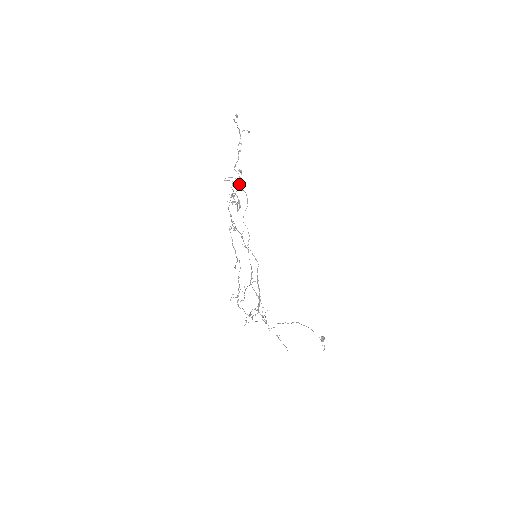
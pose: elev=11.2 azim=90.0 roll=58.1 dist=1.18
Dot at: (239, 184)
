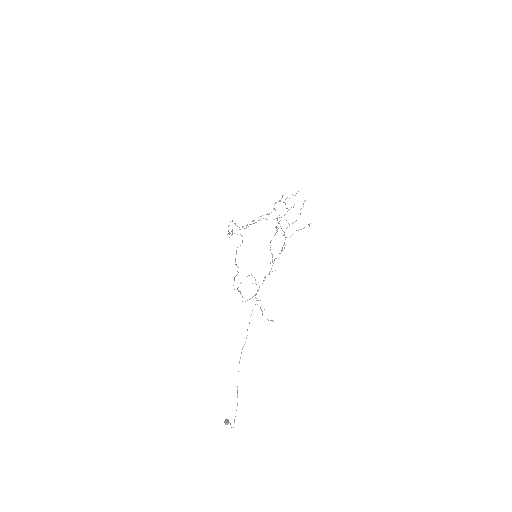
Dot at: occluded
